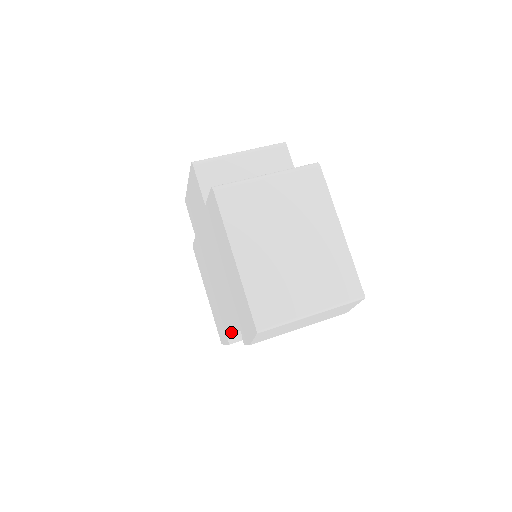
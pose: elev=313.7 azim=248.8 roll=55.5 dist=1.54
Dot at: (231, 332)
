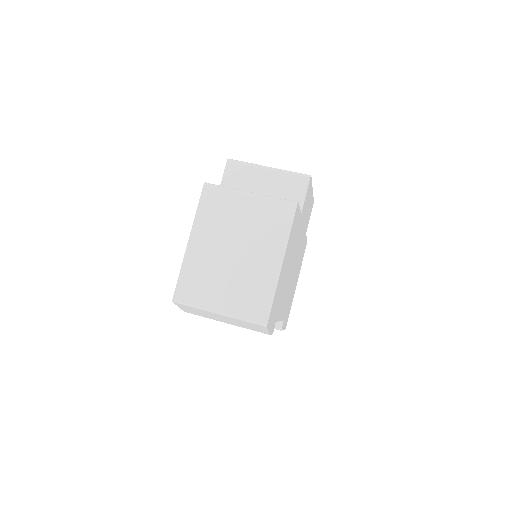
Dot at: occluded
